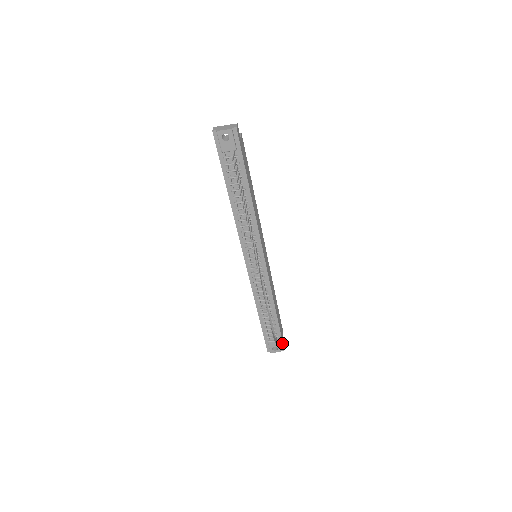
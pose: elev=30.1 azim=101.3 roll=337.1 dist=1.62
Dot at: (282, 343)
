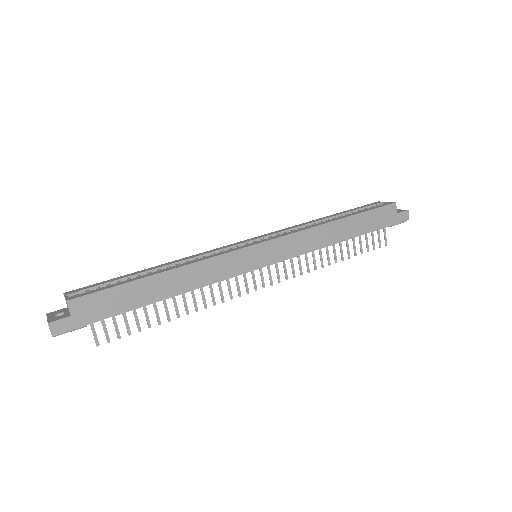
Dot at: (397, 223)
